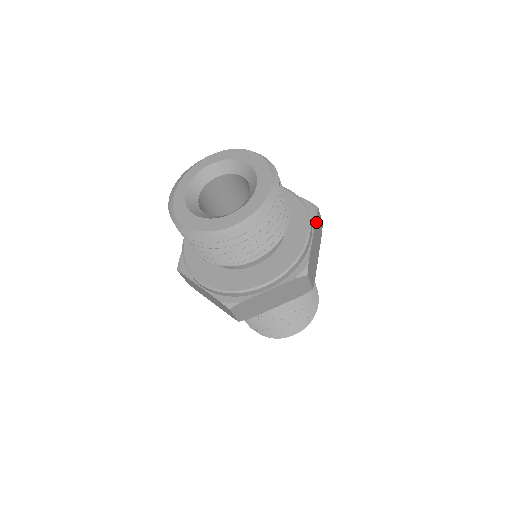
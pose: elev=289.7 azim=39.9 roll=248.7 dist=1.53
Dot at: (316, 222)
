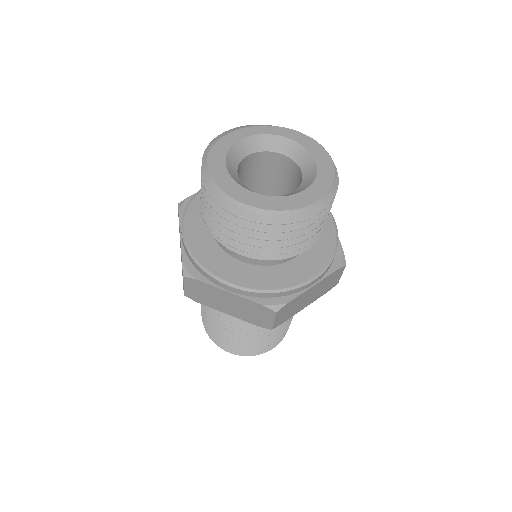
Dot at: (331, 275)
